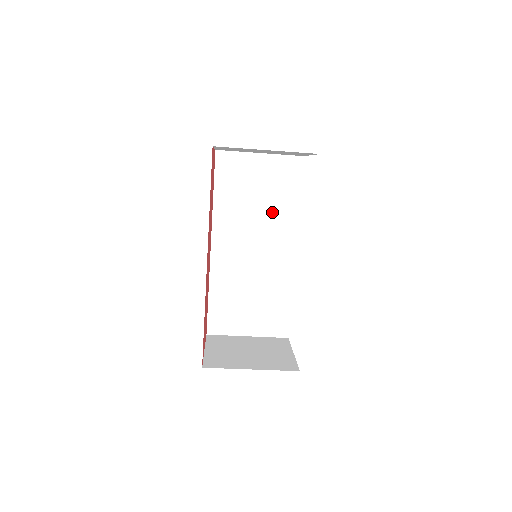
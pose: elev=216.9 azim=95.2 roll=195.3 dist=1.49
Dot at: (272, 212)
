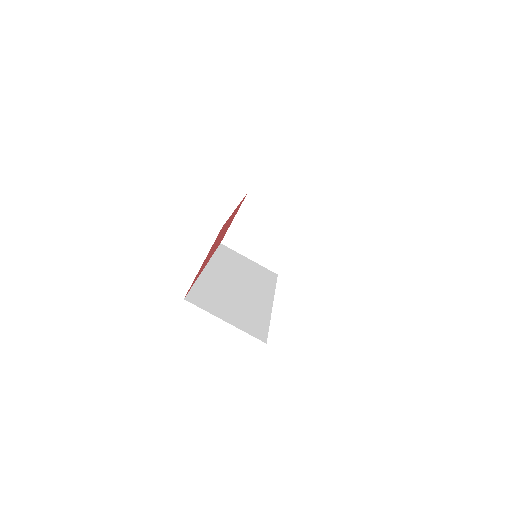
Dot at: (255, 280)
